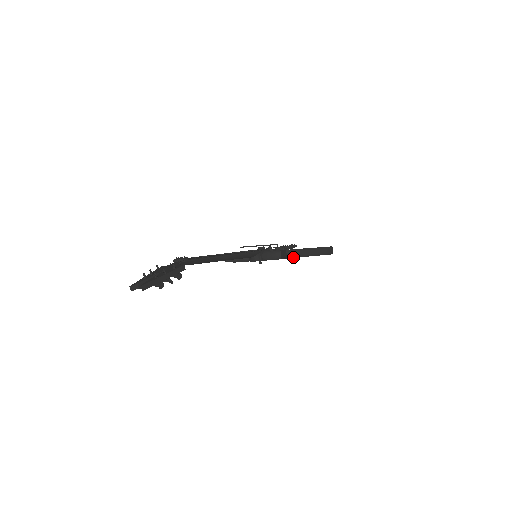
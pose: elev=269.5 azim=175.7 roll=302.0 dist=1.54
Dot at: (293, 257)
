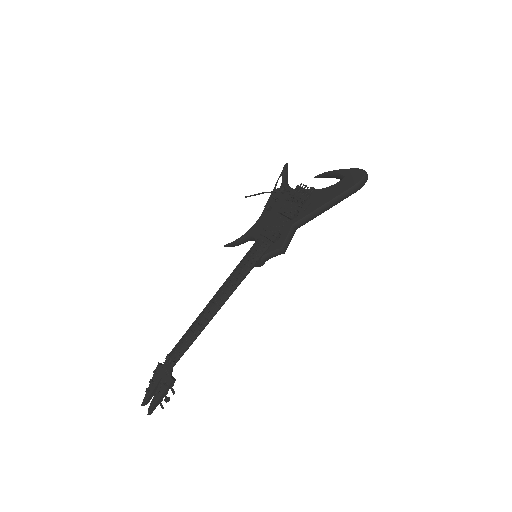
Dot at: occluded
